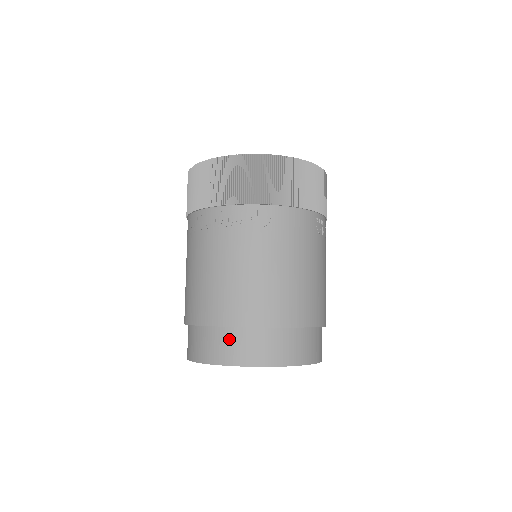
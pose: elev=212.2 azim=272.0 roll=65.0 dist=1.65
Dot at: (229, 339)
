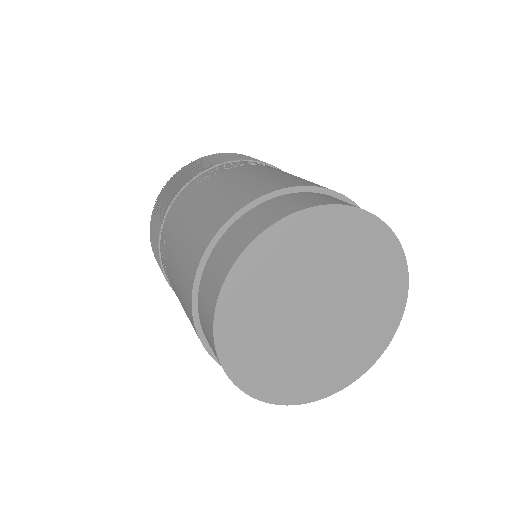
Dot at: (328, 197)
